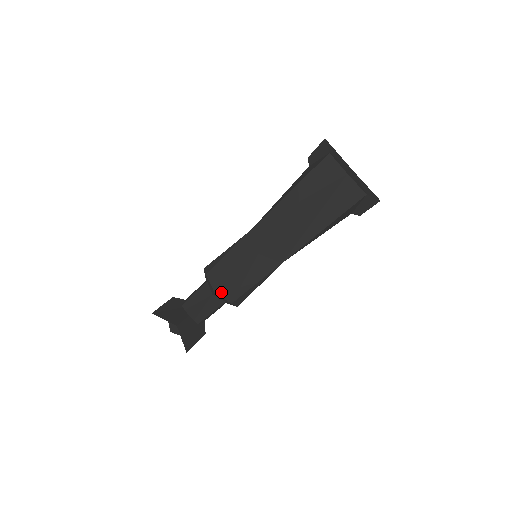
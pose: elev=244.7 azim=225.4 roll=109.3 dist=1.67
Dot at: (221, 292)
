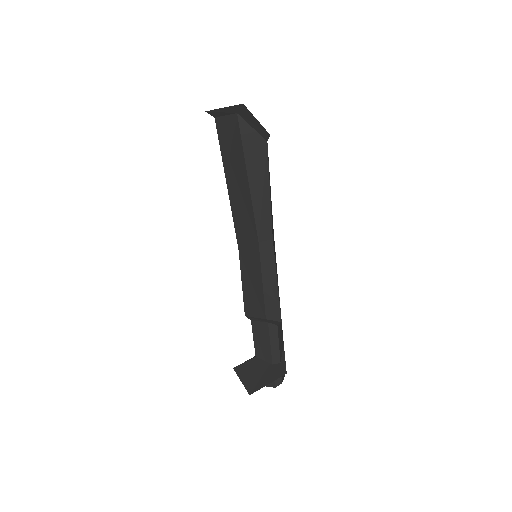
Dot at: (249, 312)
